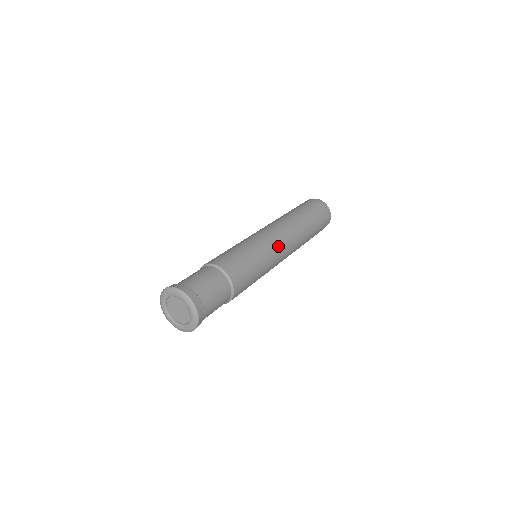
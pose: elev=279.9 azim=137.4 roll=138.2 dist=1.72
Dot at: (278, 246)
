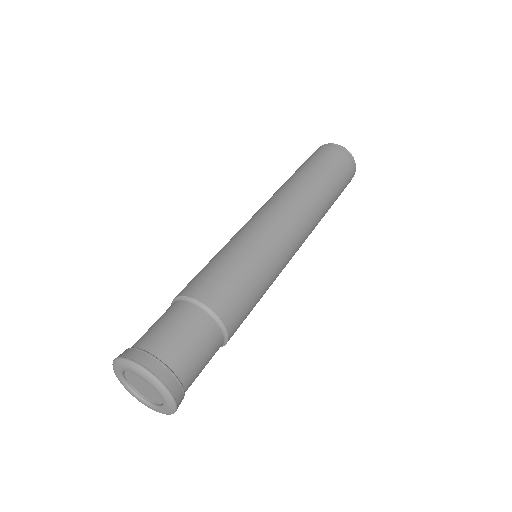
Dot at: (273, 225)
